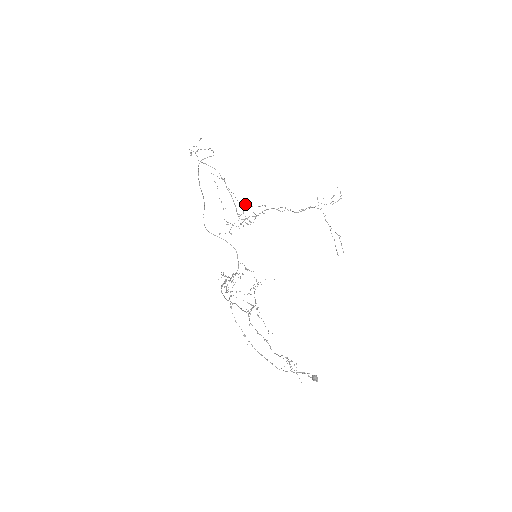
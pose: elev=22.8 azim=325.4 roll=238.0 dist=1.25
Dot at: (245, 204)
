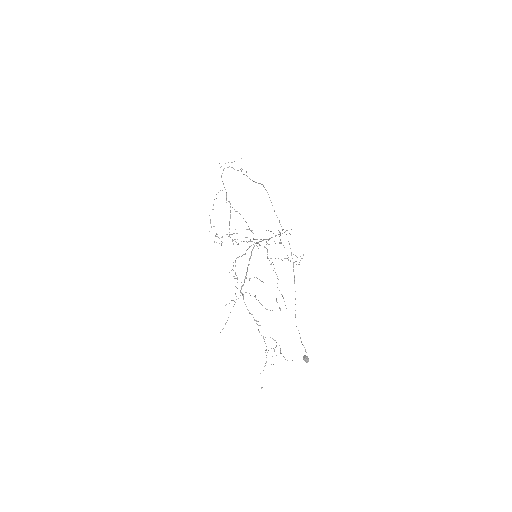
Dot at: occluded
